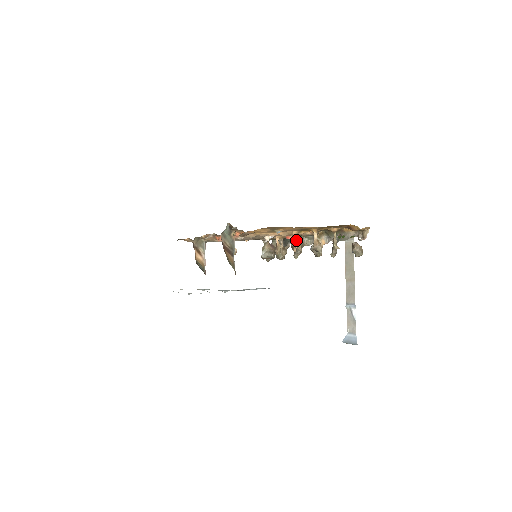
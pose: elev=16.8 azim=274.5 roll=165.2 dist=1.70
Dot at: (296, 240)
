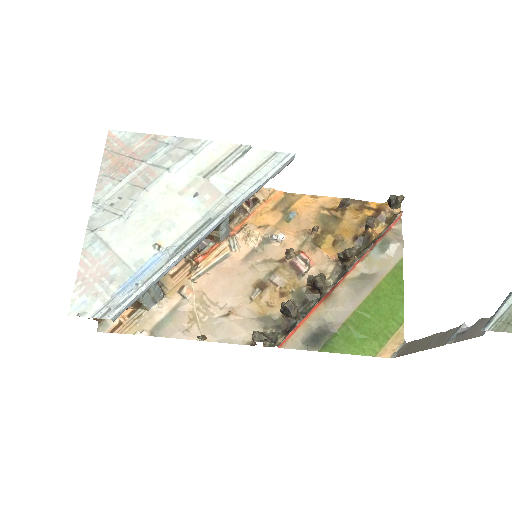
Dot at: occluded
